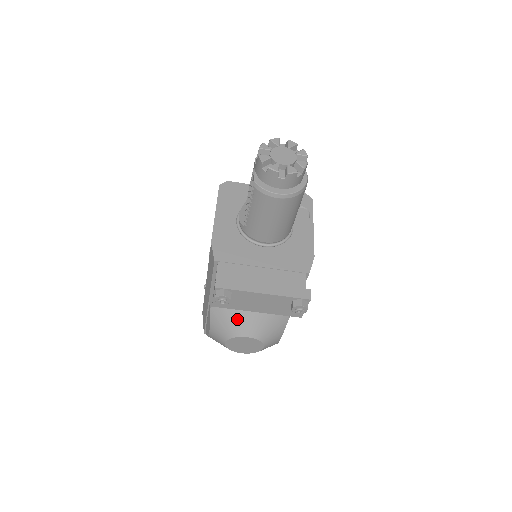
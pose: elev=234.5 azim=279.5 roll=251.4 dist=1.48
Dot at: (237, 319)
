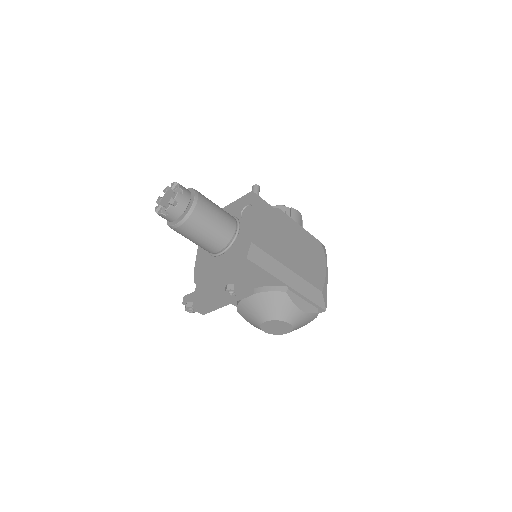
Dot at: (251, 312)
